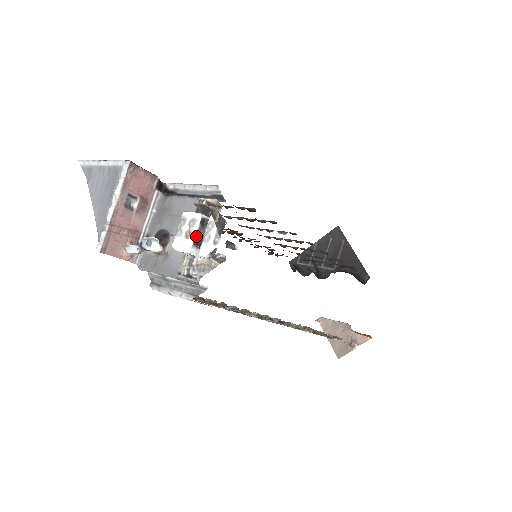
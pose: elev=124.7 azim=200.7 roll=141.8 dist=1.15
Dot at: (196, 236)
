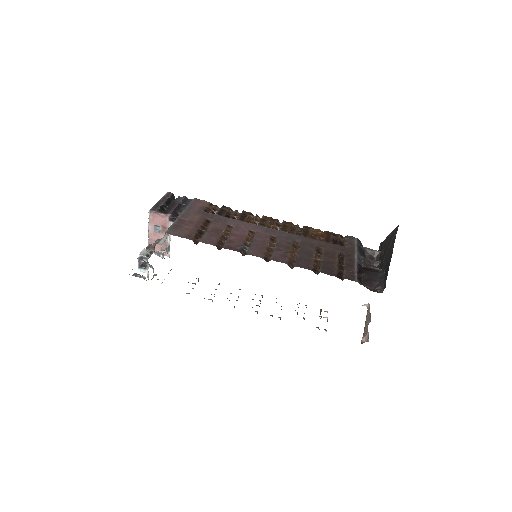
Dot at: (139, 264)
